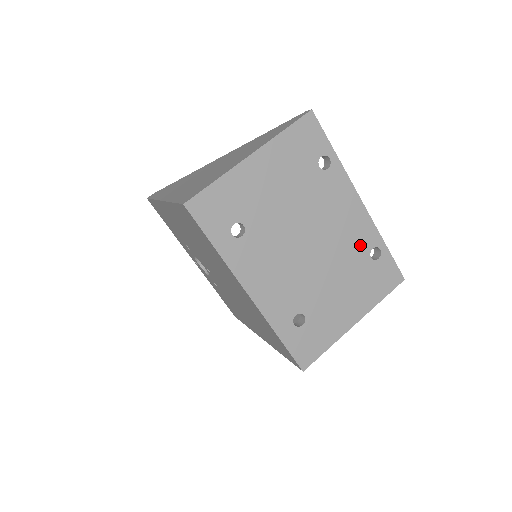
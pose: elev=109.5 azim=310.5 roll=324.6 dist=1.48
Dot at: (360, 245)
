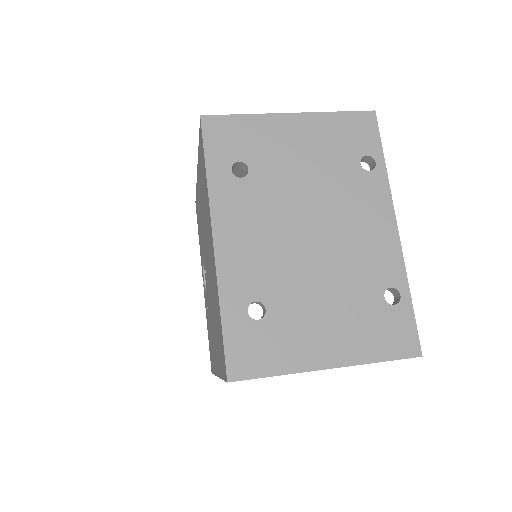
Dot at: (375, 273)
